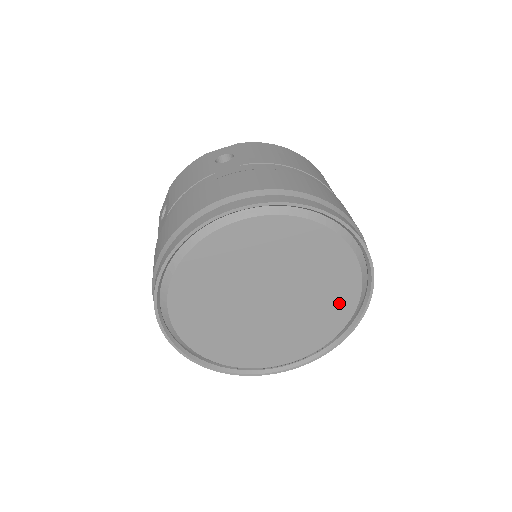
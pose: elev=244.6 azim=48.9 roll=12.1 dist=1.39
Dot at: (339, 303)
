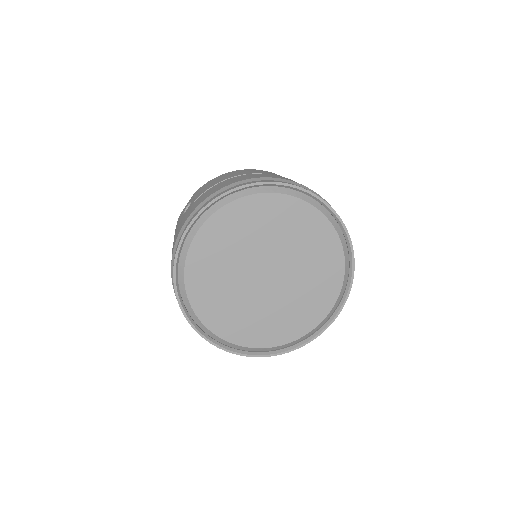
Dot at: (321, 241)
